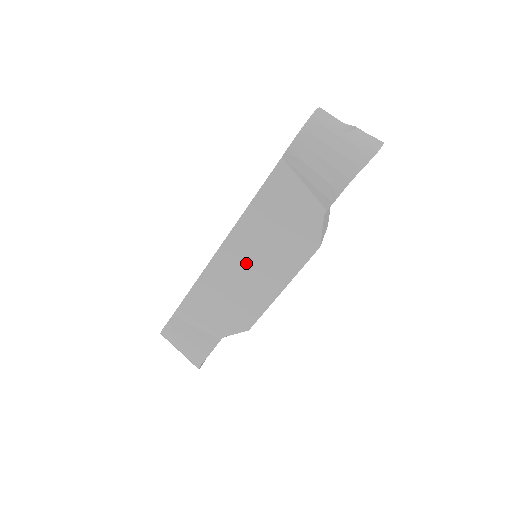
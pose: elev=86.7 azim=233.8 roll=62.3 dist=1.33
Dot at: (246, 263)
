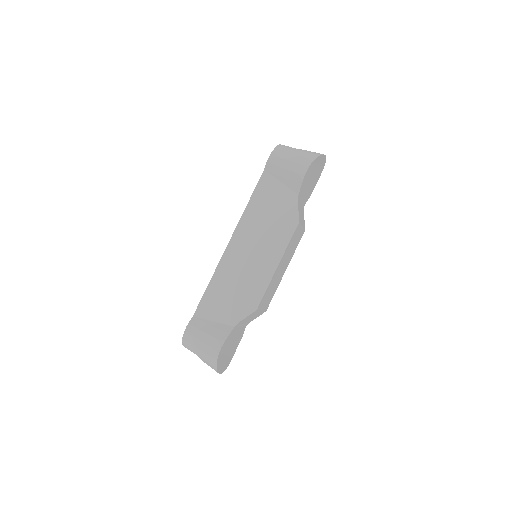
Dot at: (249, 250)
